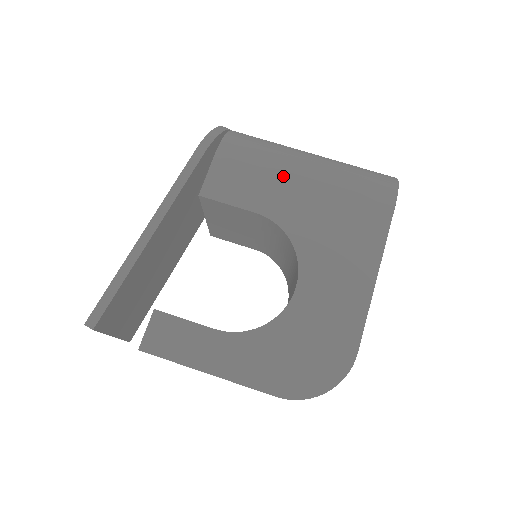
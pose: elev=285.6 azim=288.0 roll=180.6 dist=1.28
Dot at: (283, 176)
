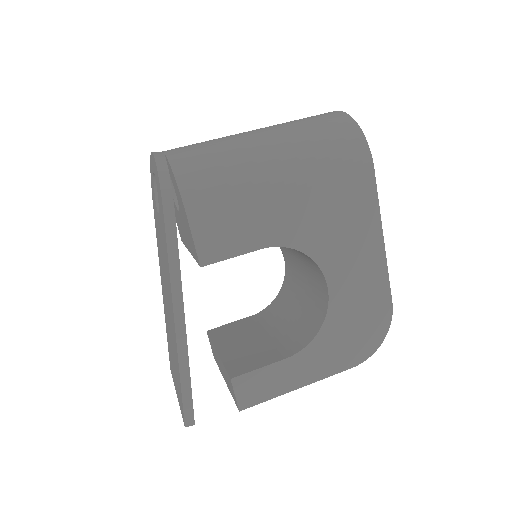
Dot at: (265, 198)
